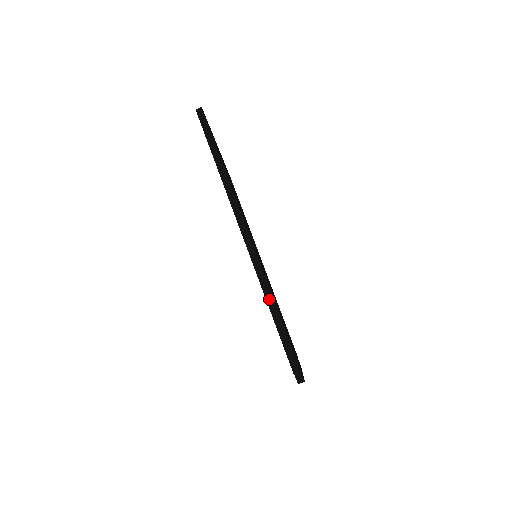
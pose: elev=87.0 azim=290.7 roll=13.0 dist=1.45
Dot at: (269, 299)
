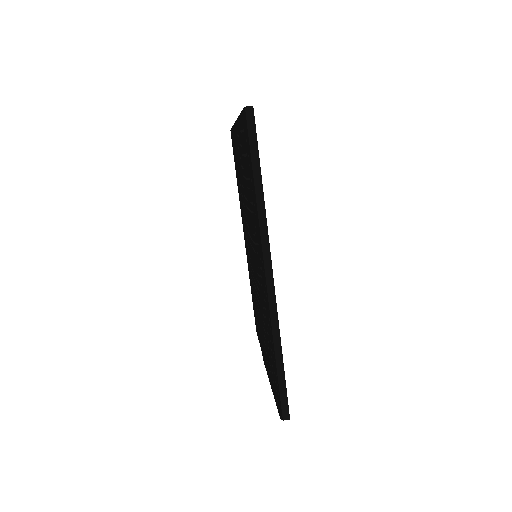
Dot at: (277, 349)
